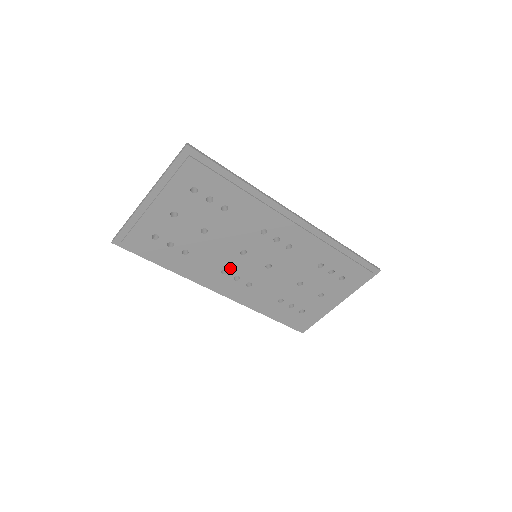
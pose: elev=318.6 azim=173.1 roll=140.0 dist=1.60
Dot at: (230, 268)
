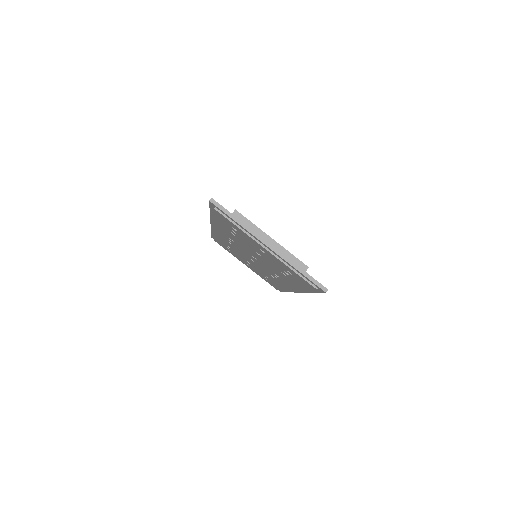
Dot at: (237, 244)
